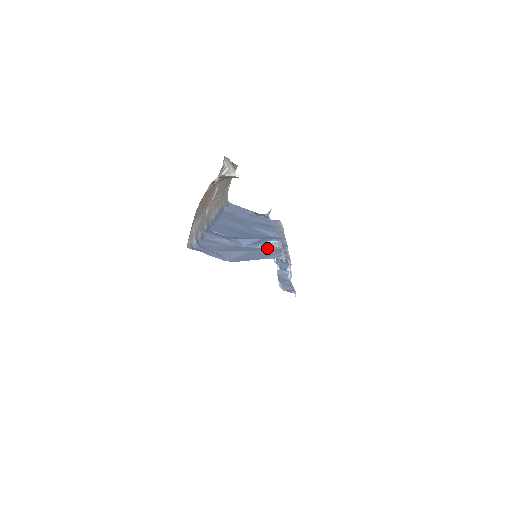
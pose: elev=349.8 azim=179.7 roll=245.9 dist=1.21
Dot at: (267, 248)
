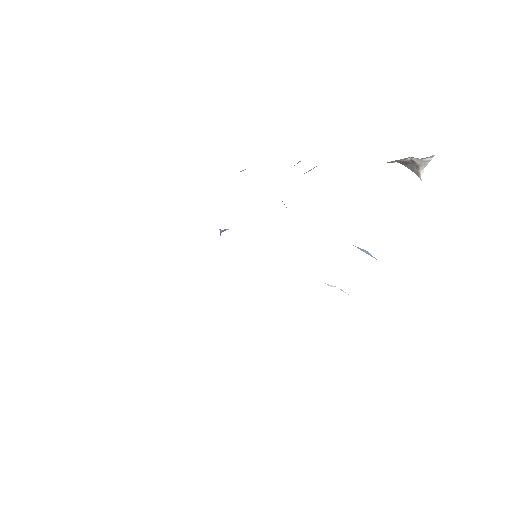
Dot at: occluded
